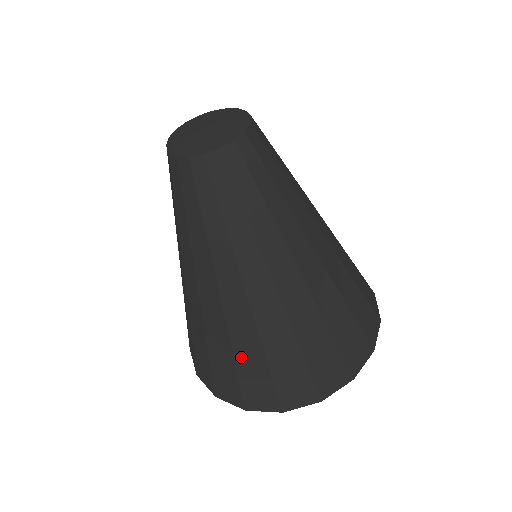
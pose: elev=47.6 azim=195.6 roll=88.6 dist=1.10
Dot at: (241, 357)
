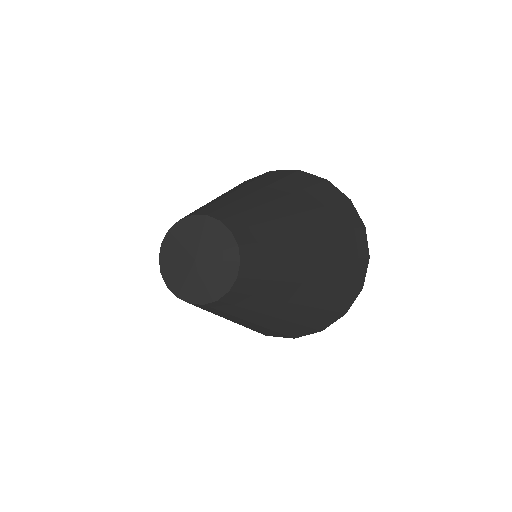
Dot at: occluded
